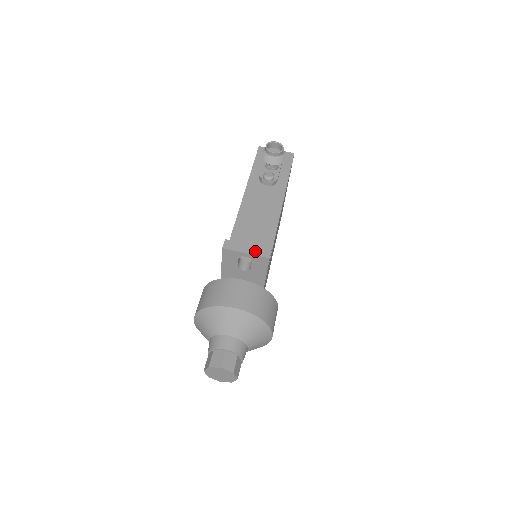
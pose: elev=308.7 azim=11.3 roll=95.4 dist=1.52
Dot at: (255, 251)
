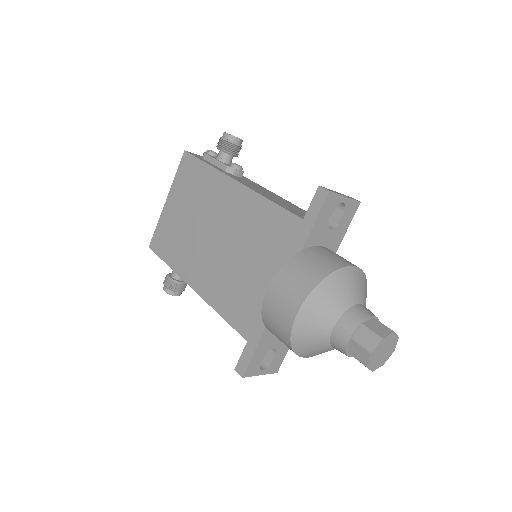
Dot at: (347, 196)
